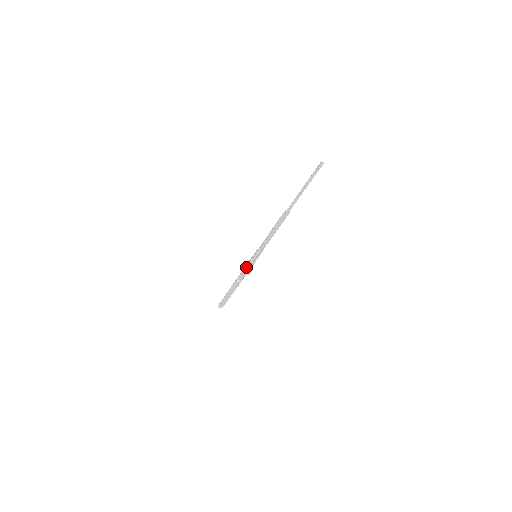
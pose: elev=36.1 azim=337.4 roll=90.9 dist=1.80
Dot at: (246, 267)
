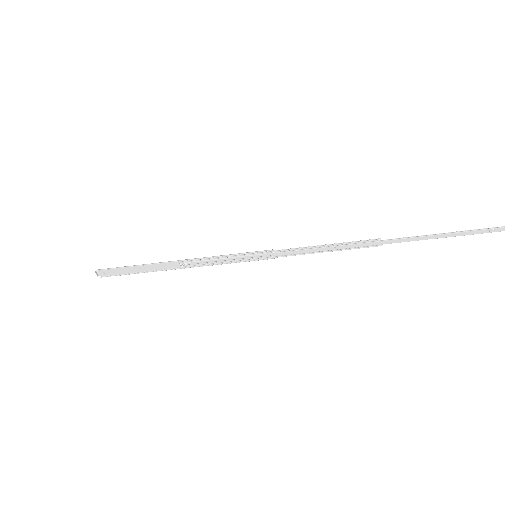
Dot at: (220, 257)
